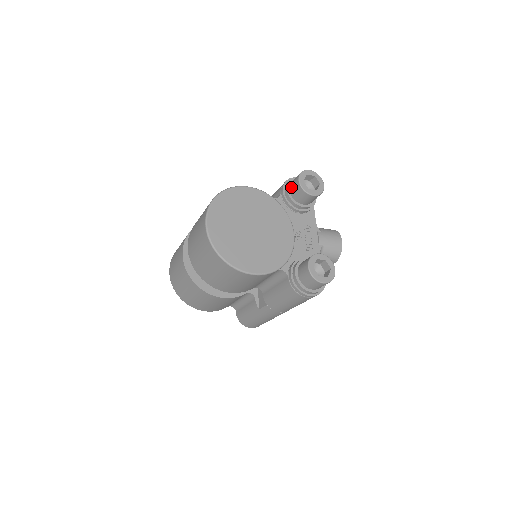
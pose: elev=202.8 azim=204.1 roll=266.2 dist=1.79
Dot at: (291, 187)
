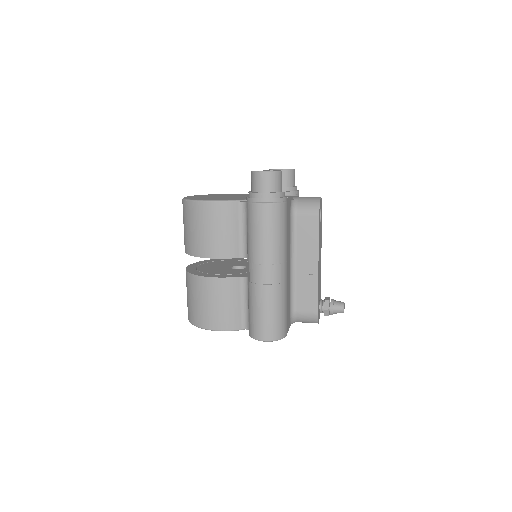
Dot at: occluded
